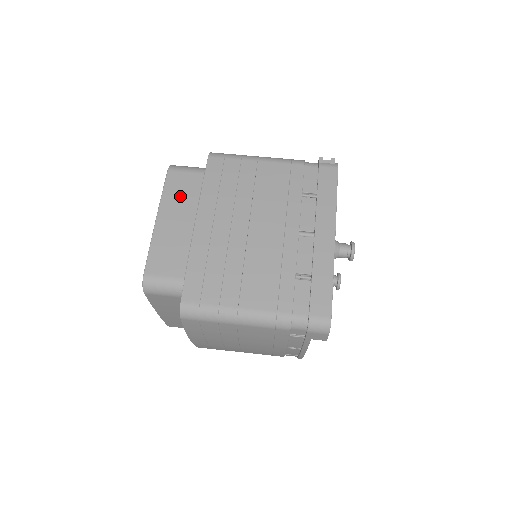
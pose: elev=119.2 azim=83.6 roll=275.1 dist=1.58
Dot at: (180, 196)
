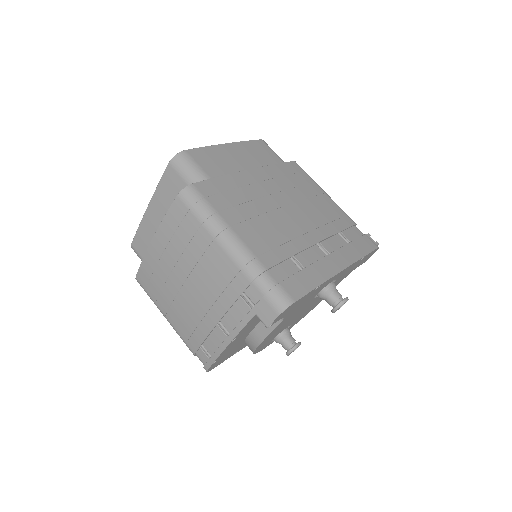
Dot at: (256, 152)
